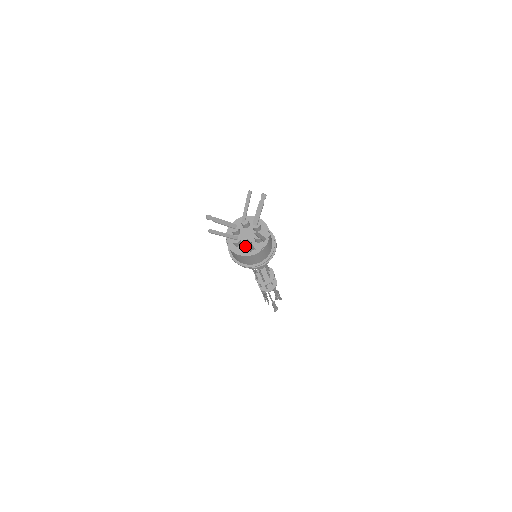
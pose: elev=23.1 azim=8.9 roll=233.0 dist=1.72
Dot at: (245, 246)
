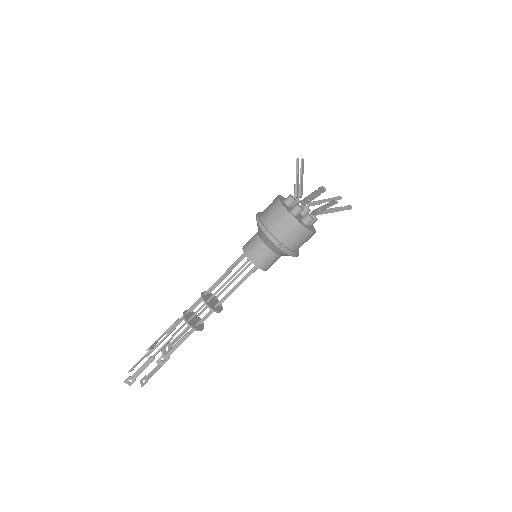
Dot at: (297, 204)
